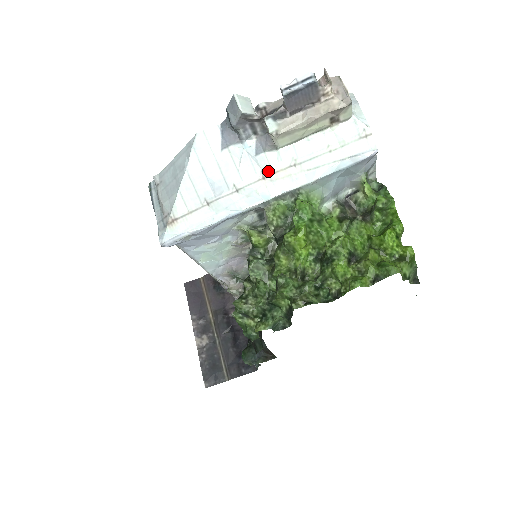
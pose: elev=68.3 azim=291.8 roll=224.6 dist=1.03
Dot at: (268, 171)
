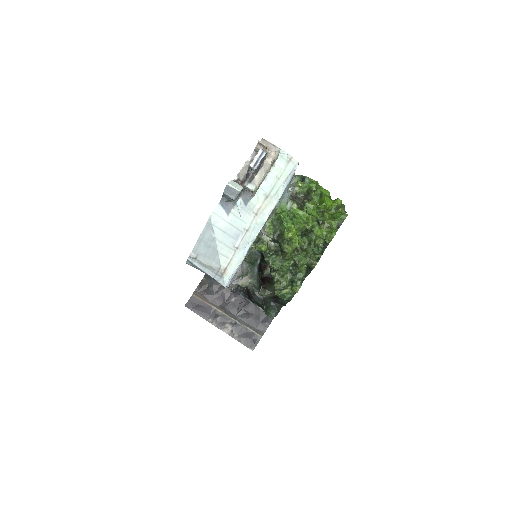
Dot at: (256, 209)
